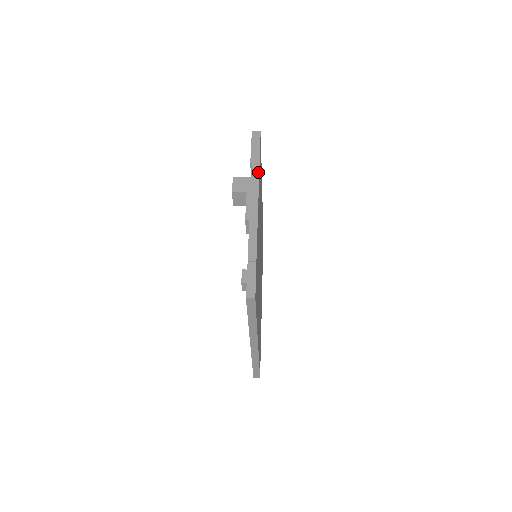
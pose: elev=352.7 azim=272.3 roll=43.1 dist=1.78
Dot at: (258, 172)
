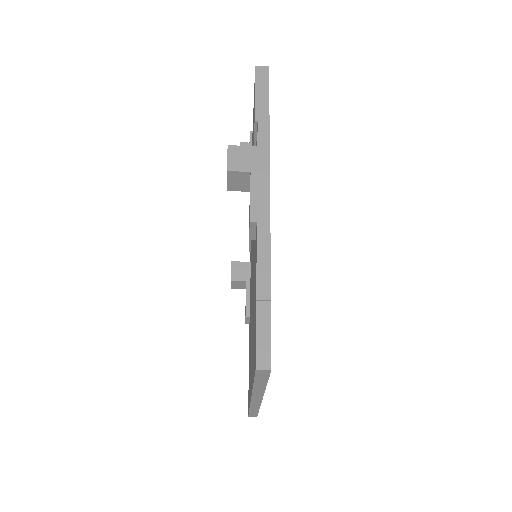
Dot at: (268, 137)
